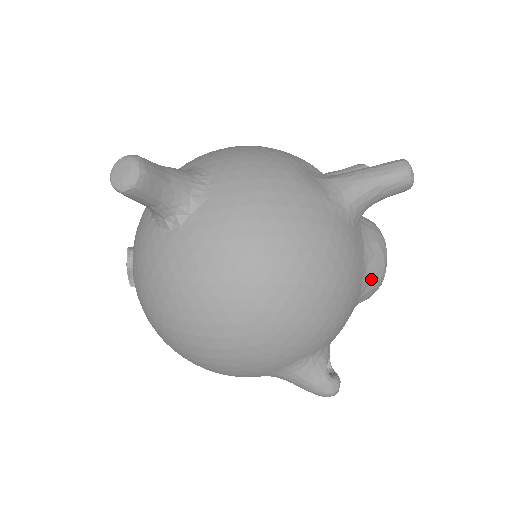
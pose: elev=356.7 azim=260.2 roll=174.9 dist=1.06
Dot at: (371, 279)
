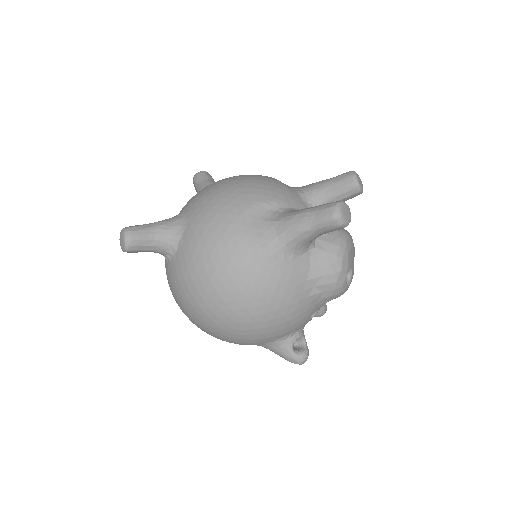
Dot at: (323, 292)
